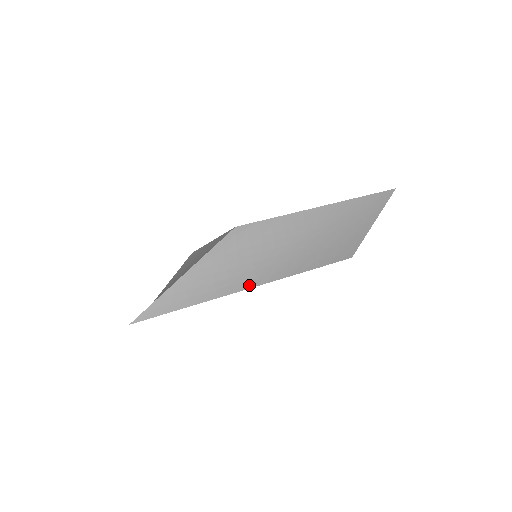
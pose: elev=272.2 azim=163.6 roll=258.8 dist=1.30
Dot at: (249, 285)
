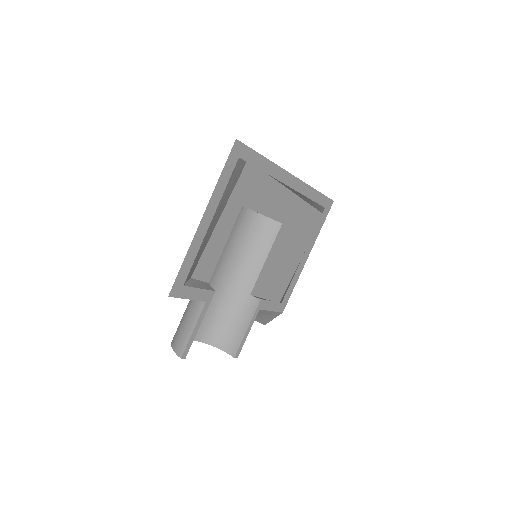
Dot at: (292, 177)
